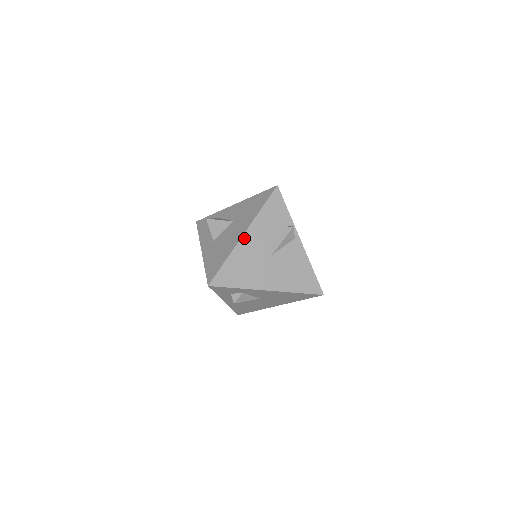
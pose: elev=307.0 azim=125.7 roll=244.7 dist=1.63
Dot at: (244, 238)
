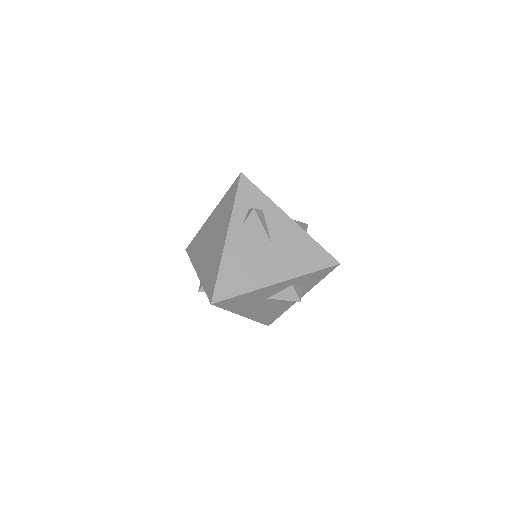
Dot at: occluded
